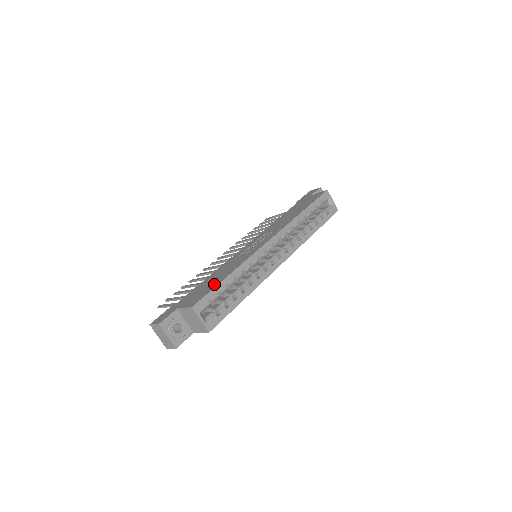
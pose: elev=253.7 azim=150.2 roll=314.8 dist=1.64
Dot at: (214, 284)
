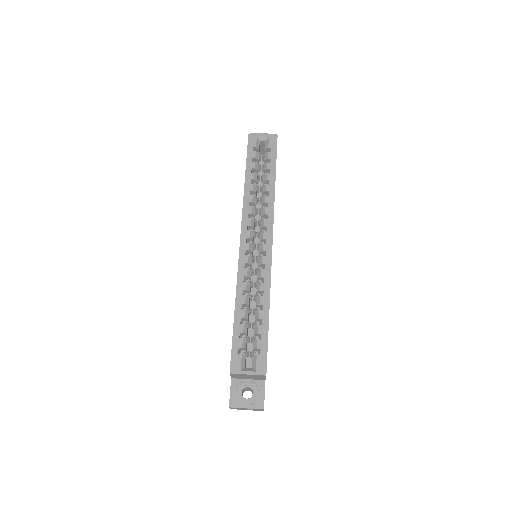
Dot at: occluded
